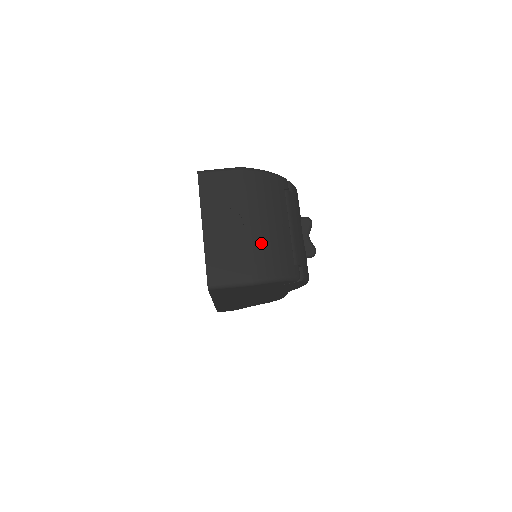
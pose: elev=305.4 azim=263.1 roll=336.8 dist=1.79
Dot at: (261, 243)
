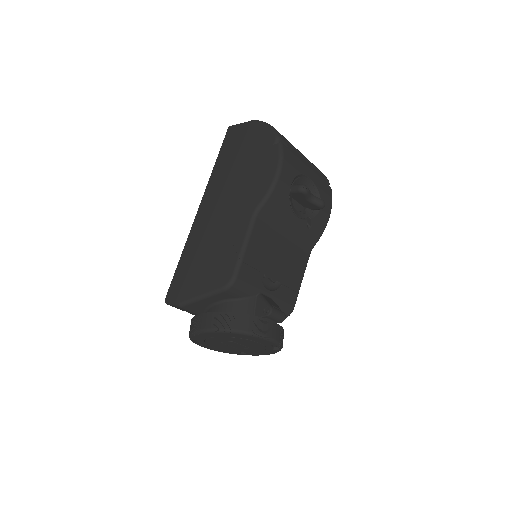
Dot at: occluded
